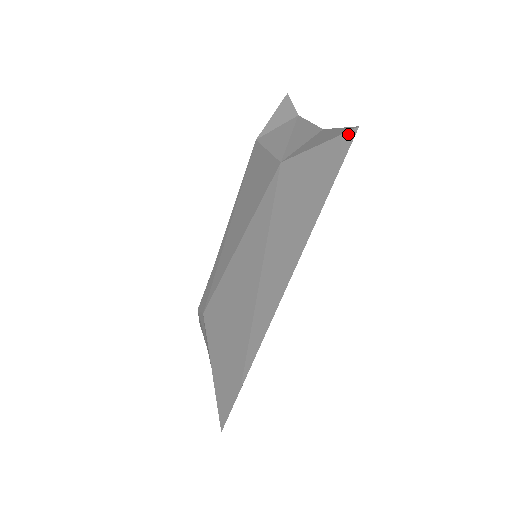
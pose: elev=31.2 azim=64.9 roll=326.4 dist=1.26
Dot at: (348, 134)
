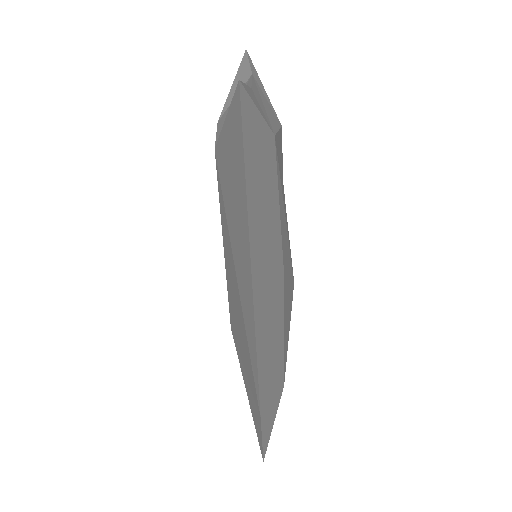
Dot at: (236, 94)
